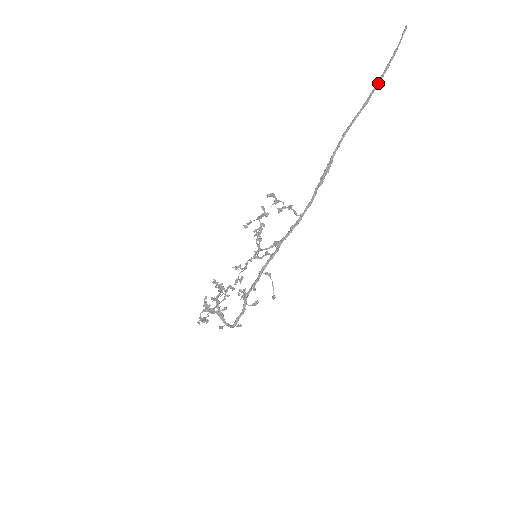
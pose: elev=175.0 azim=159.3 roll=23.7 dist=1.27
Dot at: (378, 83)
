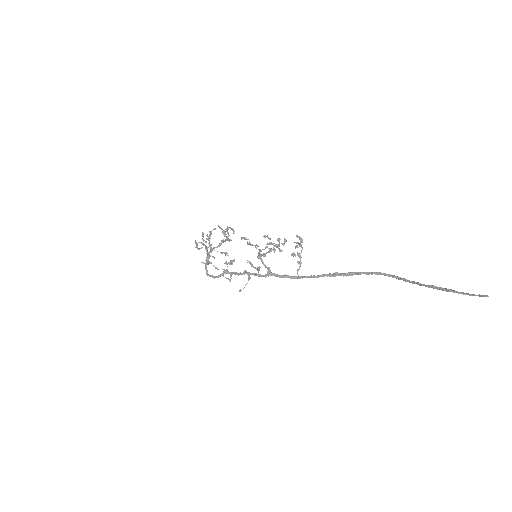
Dot at: (430, 287)
